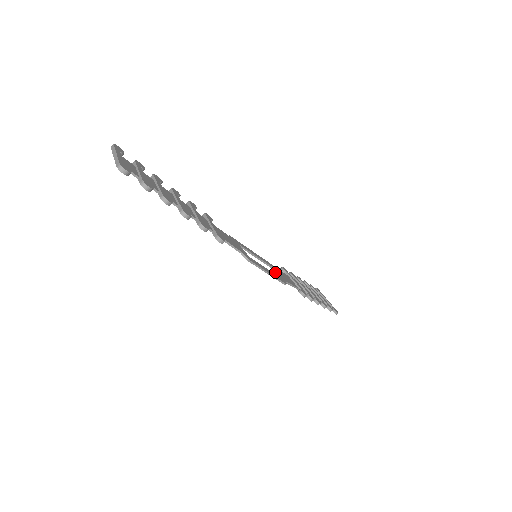
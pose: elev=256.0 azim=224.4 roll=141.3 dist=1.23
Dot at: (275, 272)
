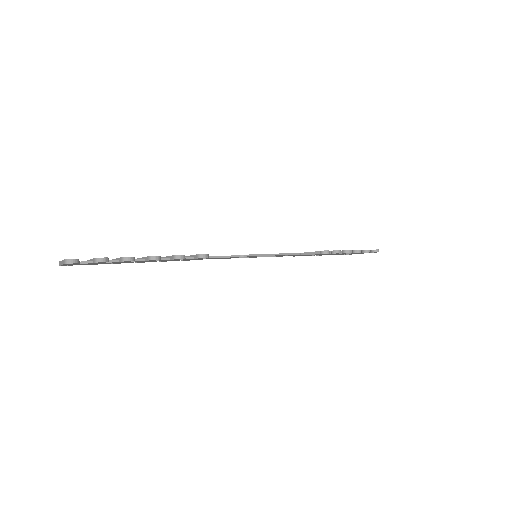
Dot at: occluded
